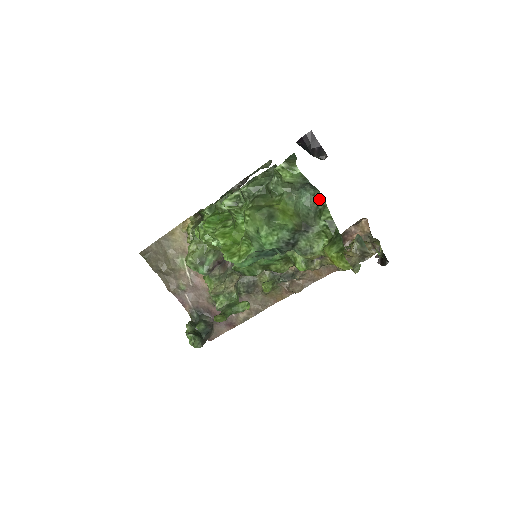
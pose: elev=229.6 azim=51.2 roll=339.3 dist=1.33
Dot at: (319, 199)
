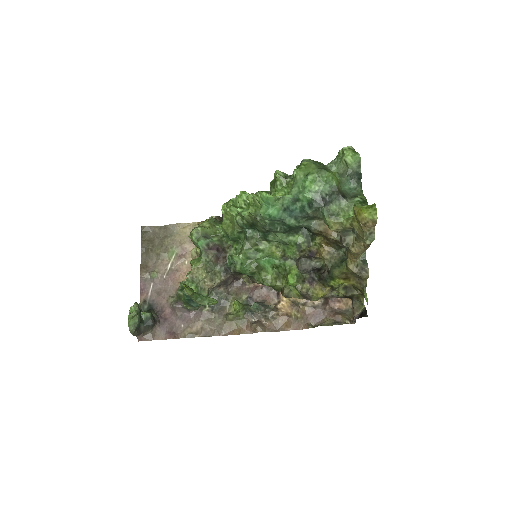
Dot at: (359, 192)
